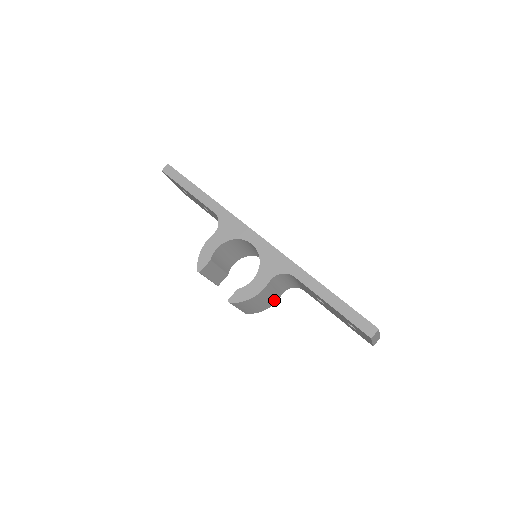
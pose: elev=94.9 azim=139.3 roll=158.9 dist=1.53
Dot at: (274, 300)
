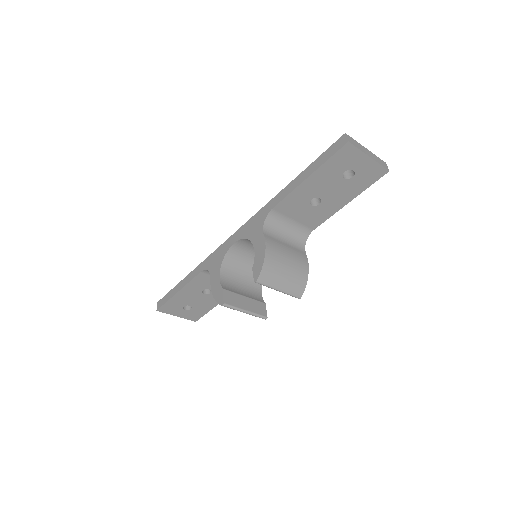
Dot at: (302, 259)
